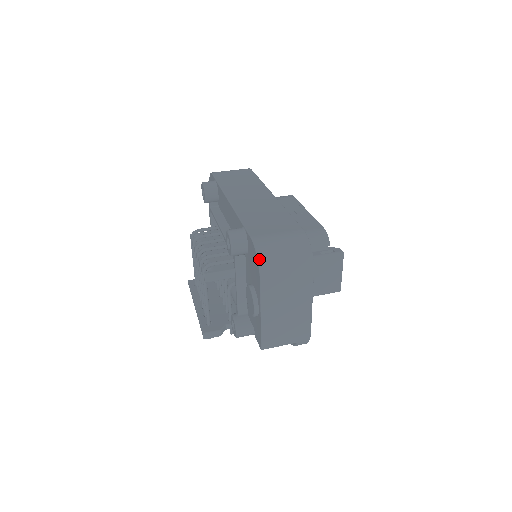
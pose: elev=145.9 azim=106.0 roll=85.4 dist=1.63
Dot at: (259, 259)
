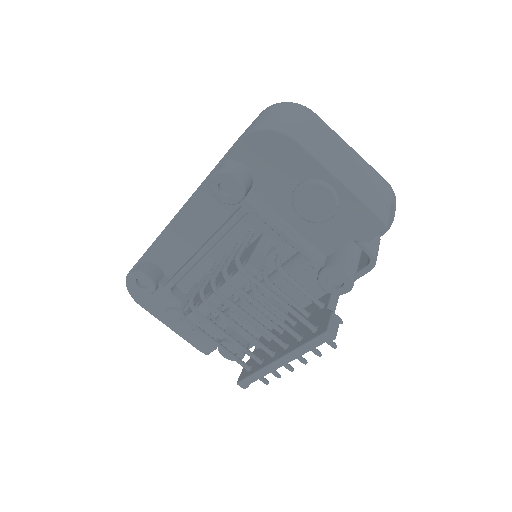
Dot at: (270, 128)
